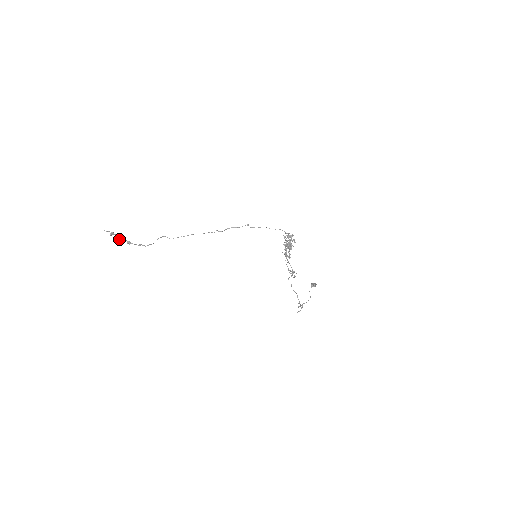
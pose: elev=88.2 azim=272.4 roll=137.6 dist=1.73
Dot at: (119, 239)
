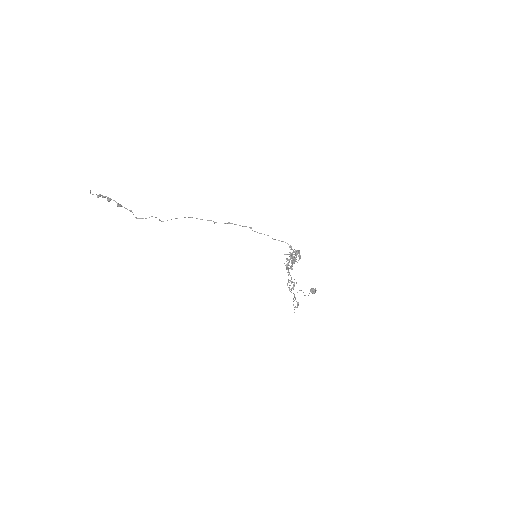
Dot at: (108, 201)
